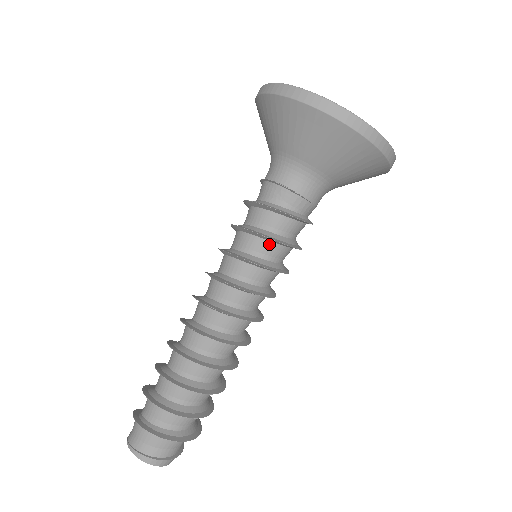
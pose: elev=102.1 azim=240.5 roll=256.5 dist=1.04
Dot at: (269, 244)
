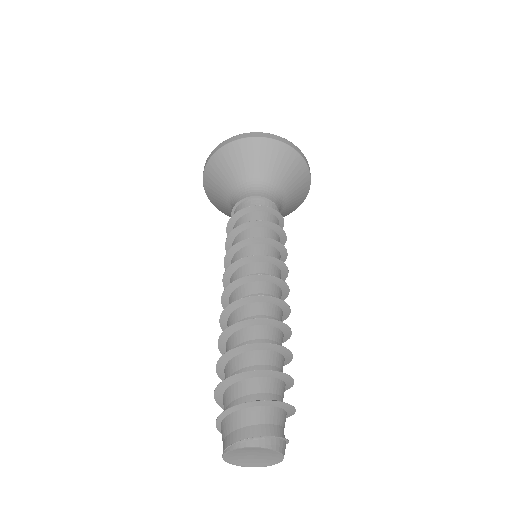
Dot at: (263, 229)
